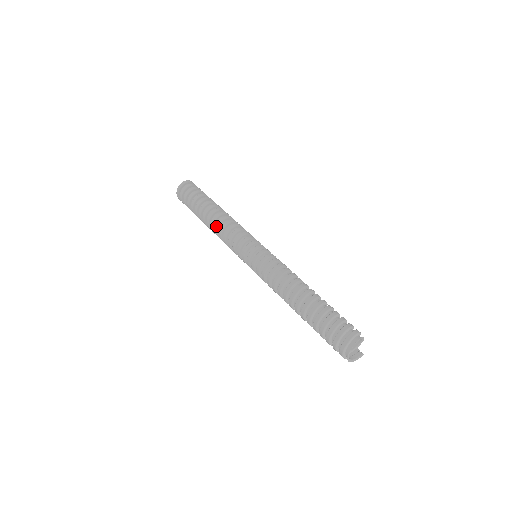
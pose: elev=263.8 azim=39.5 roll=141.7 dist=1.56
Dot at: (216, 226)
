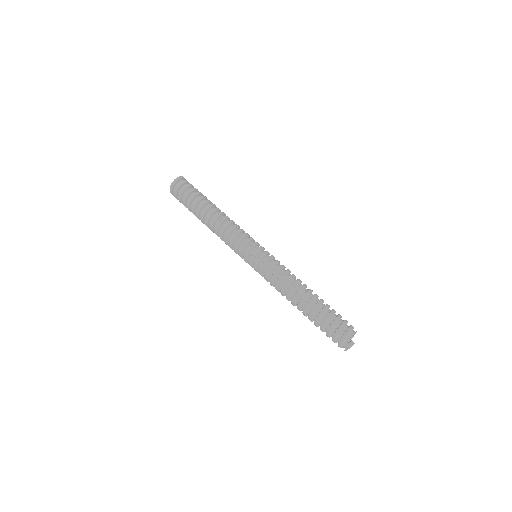
Dot at: (216, 227)
